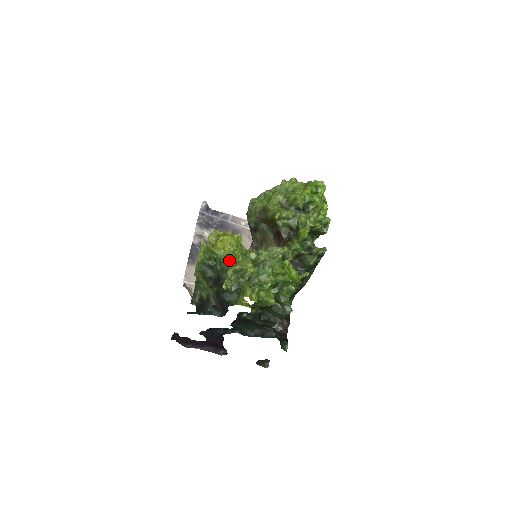
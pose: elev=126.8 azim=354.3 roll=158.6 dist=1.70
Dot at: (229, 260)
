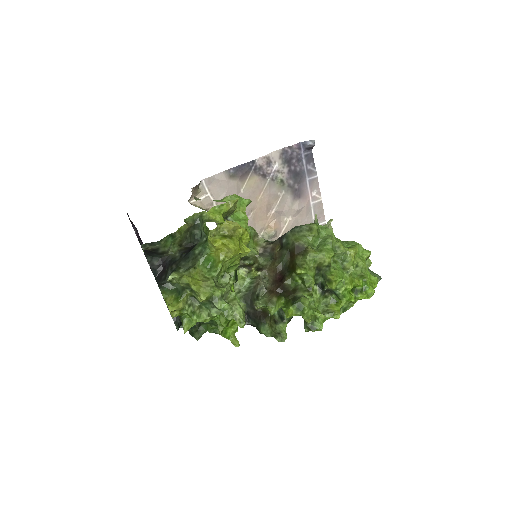
Dot at: (210, 260)
